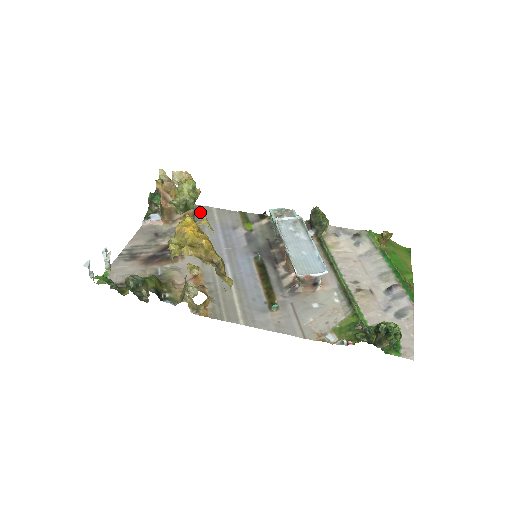
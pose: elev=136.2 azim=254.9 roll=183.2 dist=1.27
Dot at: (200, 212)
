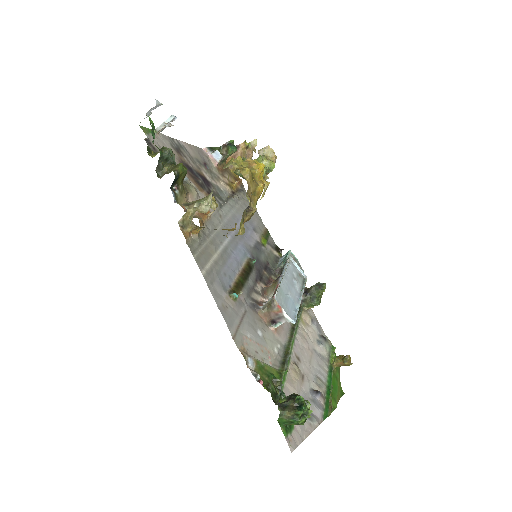
Dot at: (244, 195)
